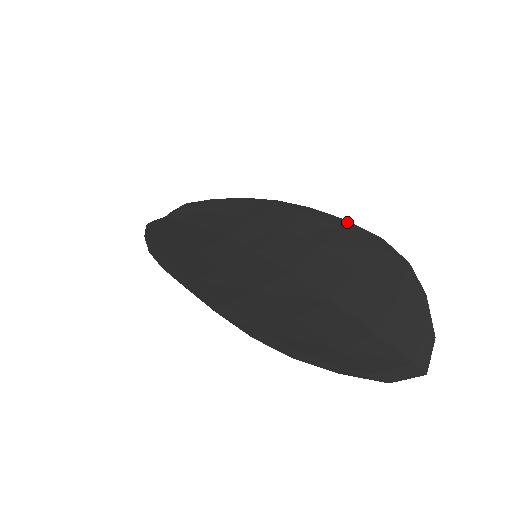
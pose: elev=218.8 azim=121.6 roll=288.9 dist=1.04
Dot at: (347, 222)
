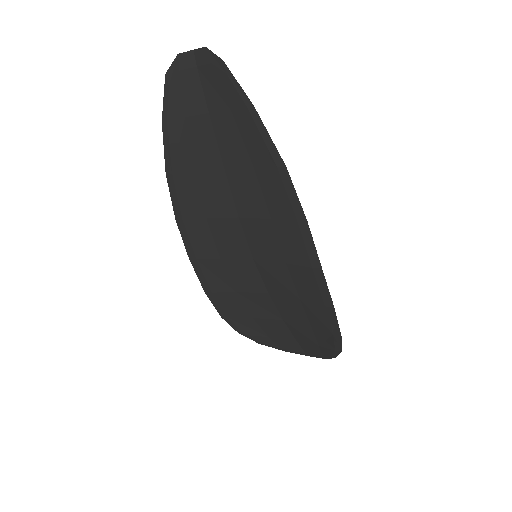
Dot at: (332, 309)
